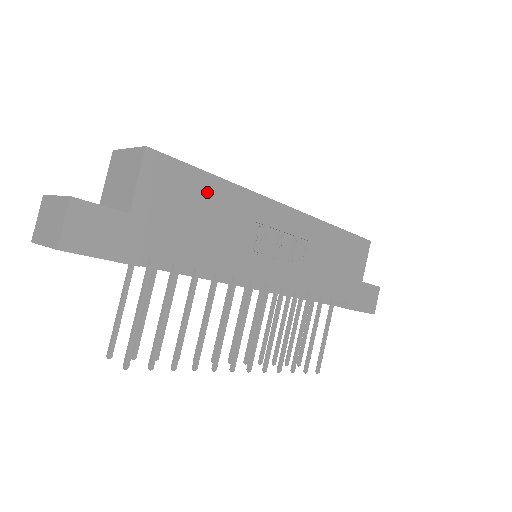
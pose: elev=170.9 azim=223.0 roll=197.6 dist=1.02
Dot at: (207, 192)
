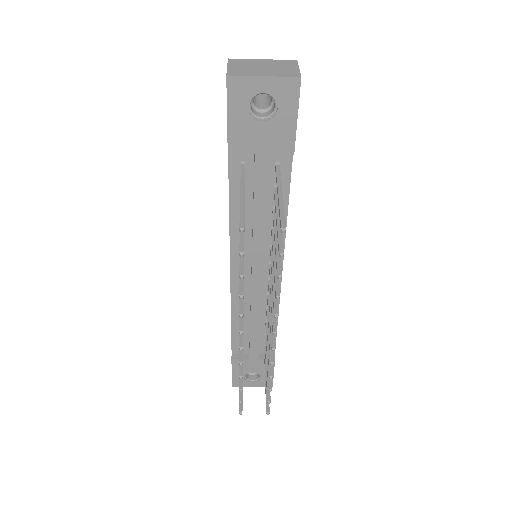
Dot at: occluded
